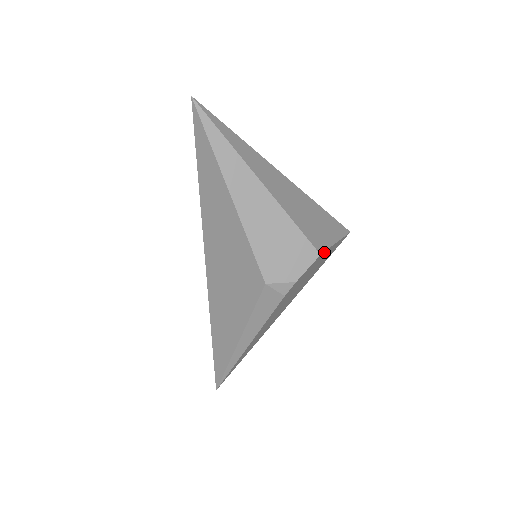
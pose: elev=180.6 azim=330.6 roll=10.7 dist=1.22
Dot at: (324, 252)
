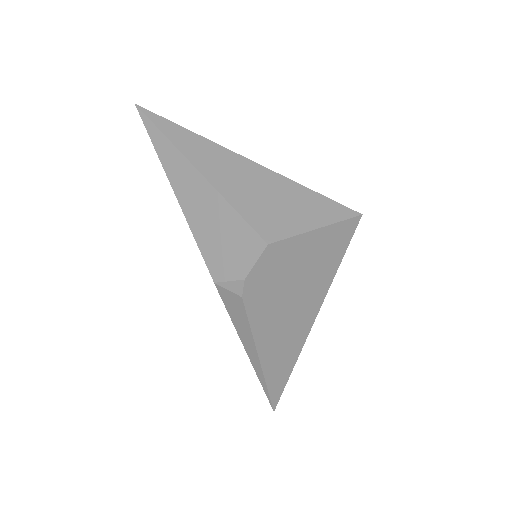
Dot at: (282, 241)
